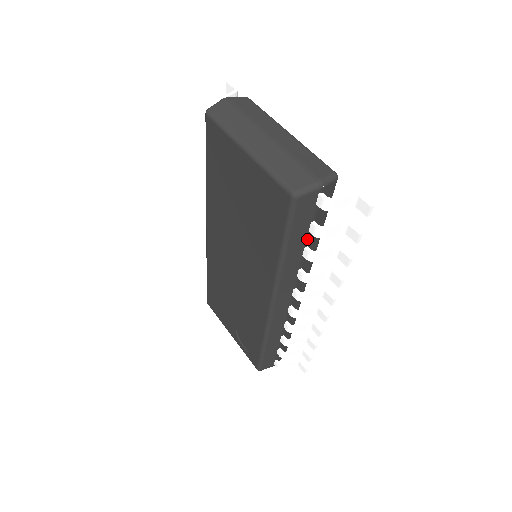
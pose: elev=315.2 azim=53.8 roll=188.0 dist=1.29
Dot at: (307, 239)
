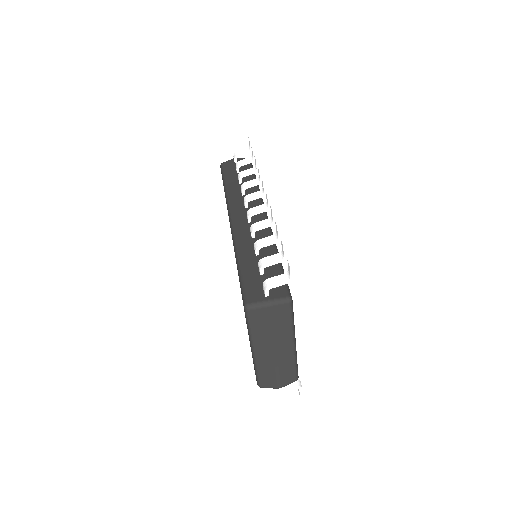
Dot at: occluded
